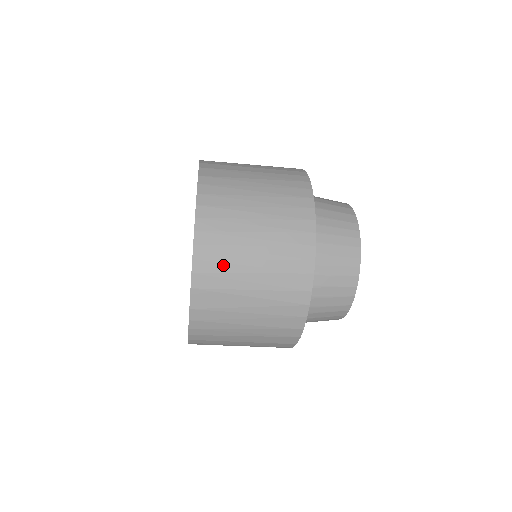
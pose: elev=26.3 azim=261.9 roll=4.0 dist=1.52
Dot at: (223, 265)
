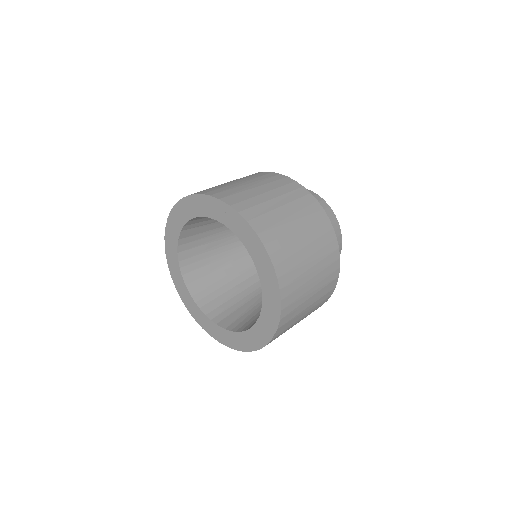
Dot at: (297, 303)
